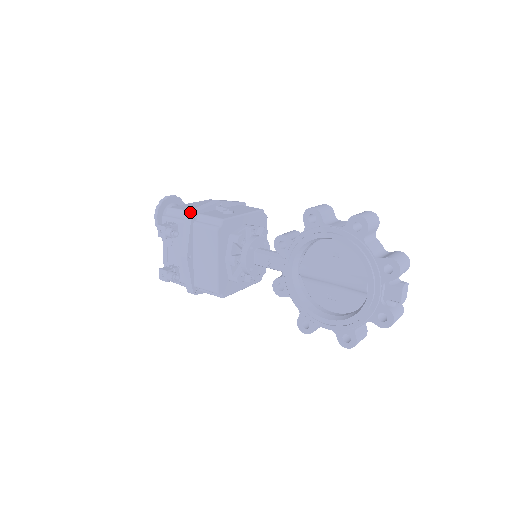
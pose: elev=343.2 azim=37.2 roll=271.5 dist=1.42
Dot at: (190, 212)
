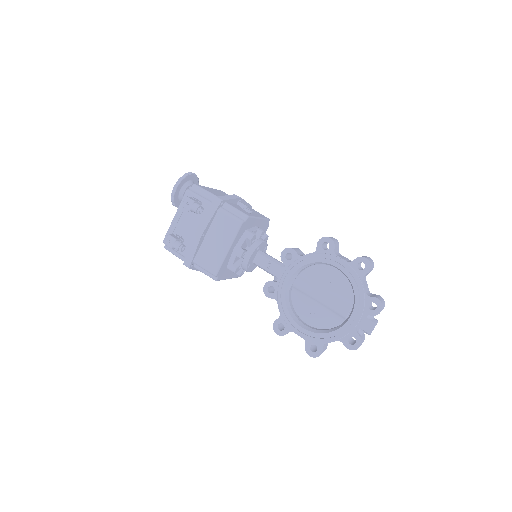
Dot at: (220, 198)
